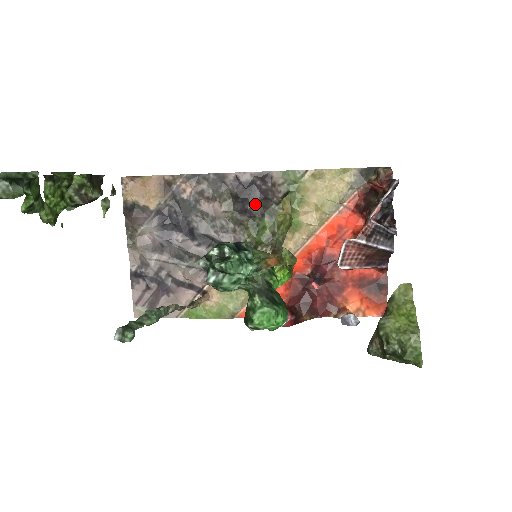
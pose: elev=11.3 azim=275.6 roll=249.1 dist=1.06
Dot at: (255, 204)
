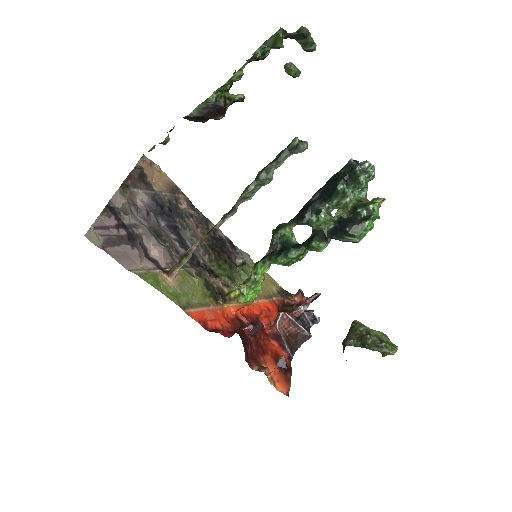
Dot at: (223, 253)
